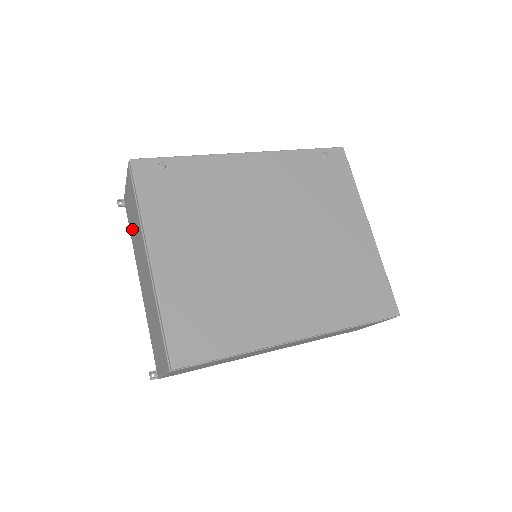
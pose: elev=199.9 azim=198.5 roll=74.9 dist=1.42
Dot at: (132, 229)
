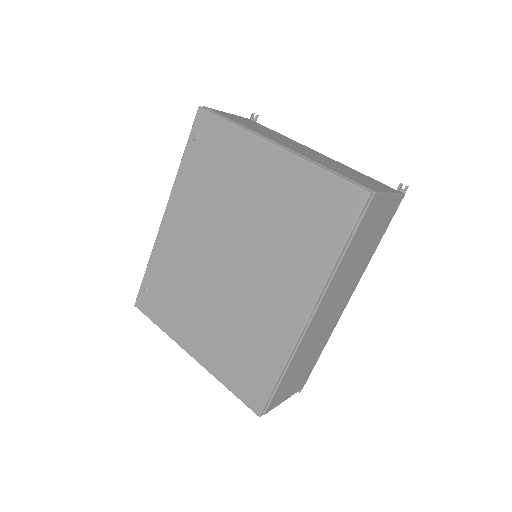
Dot at: occluded
